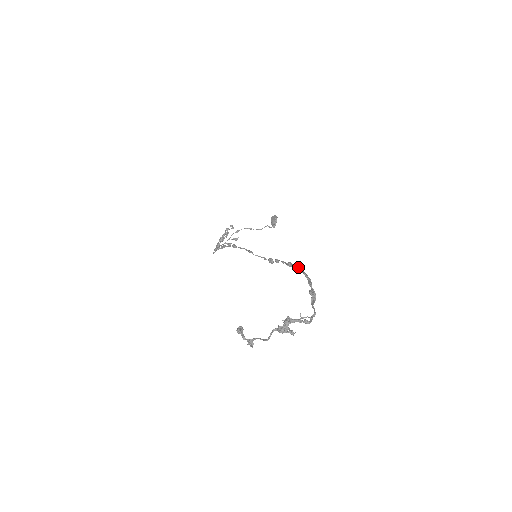
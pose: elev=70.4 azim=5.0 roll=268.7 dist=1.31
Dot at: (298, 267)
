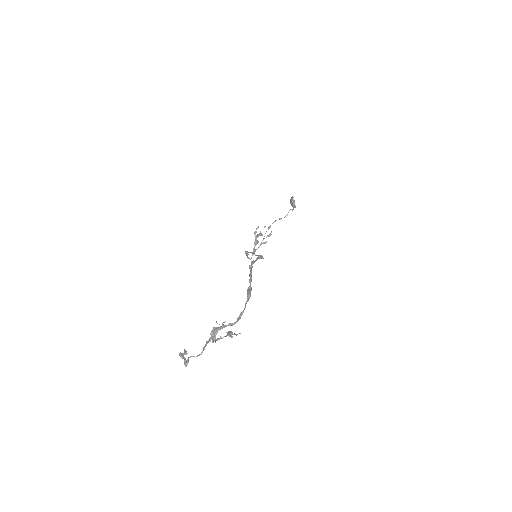
Dot at: (249, 266)
